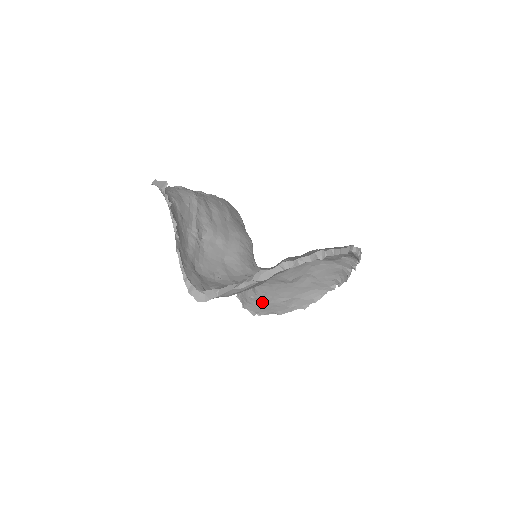
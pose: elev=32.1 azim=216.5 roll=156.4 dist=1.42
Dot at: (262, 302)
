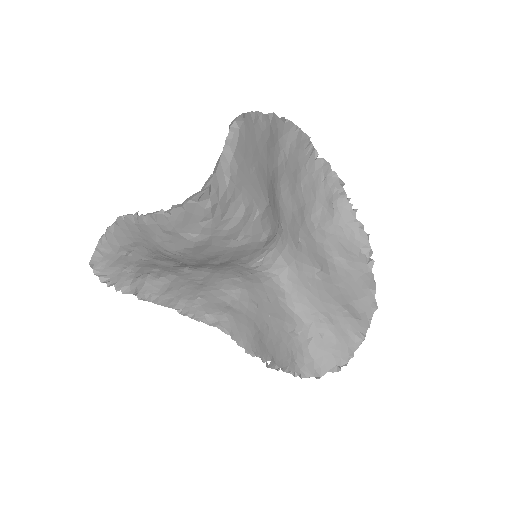
Dot at: (326, 334)
